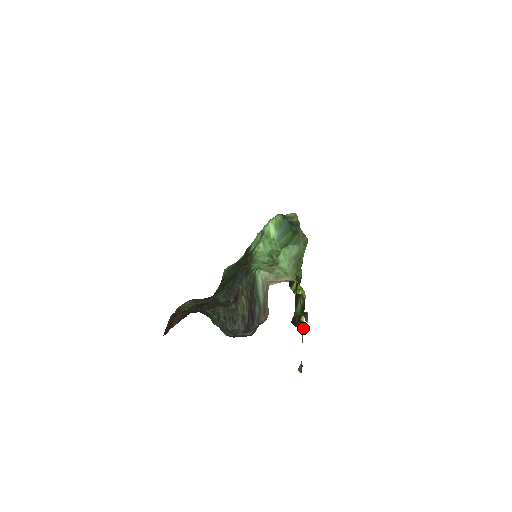
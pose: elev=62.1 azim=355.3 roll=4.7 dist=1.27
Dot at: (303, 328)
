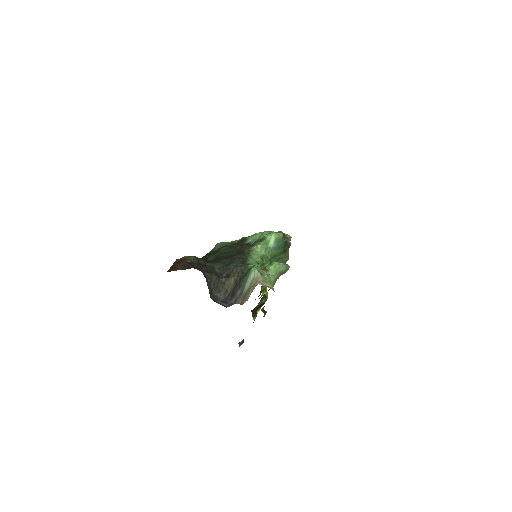
Dot at: (255, 318)
